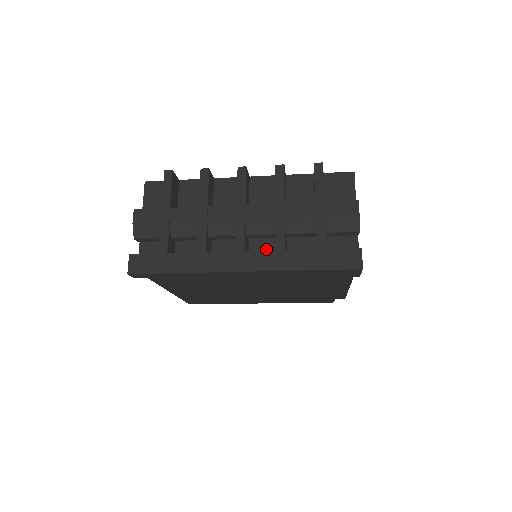
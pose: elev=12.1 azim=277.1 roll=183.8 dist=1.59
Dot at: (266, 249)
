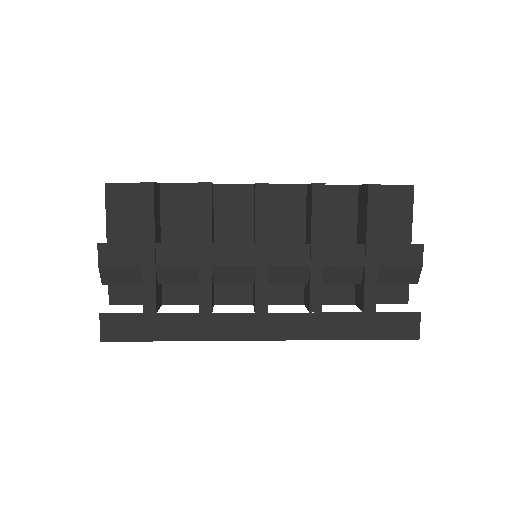
Dot at: (289, 293)
